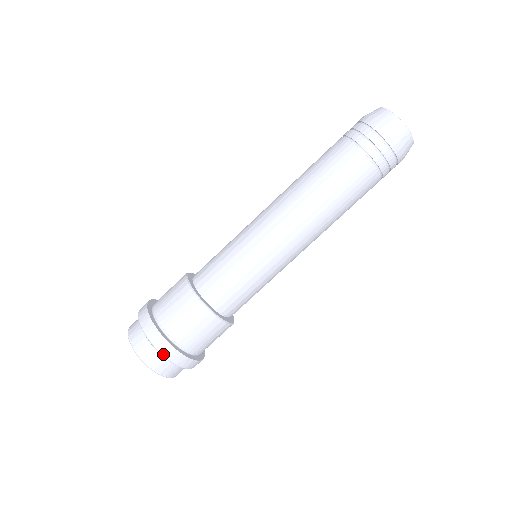
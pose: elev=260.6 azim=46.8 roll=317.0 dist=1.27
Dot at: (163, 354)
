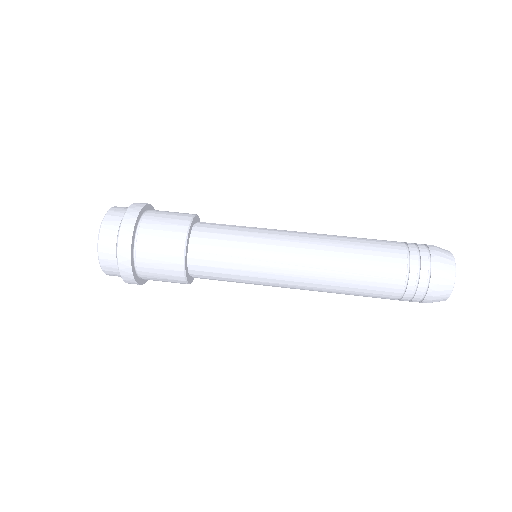
Dot at: (133, 204)
